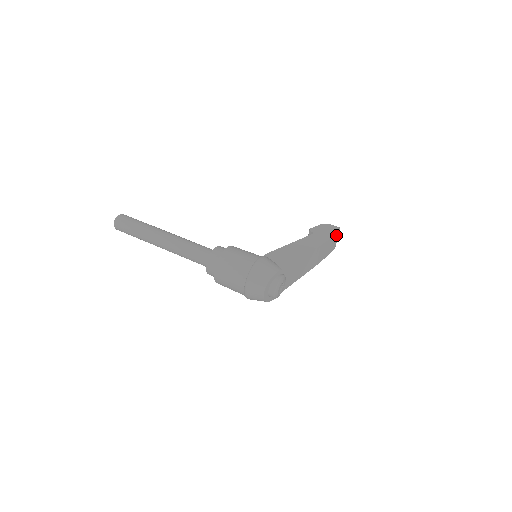
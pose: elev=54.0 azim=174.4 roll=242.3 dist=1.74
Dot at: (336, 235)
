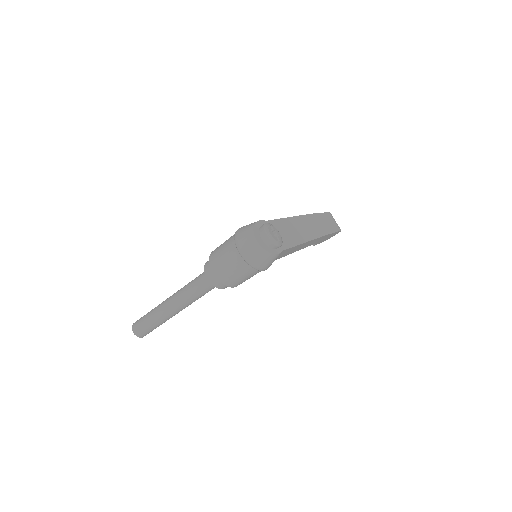
Dot at: (328, 215)
